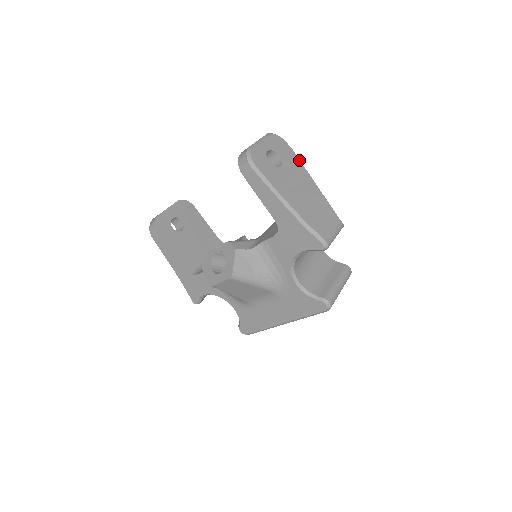
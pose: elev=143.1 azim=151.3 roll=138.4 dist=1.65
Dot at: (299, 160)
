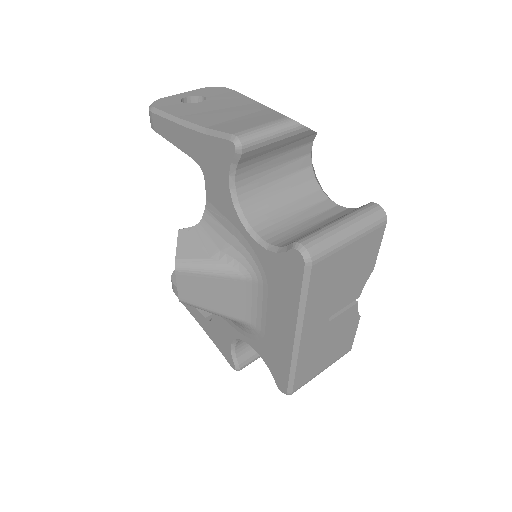
Dot at: (242, 95)
